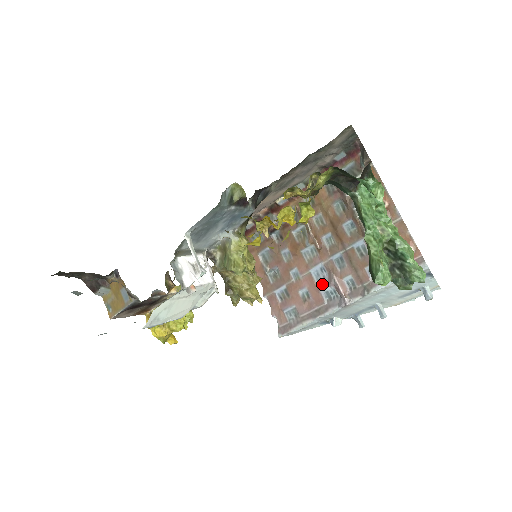
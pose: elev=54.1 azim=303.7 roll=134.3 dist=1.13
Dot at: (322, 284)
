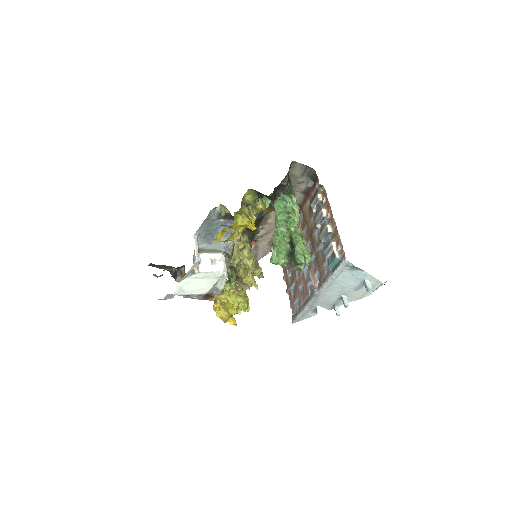
Dot at: (308, 280)
